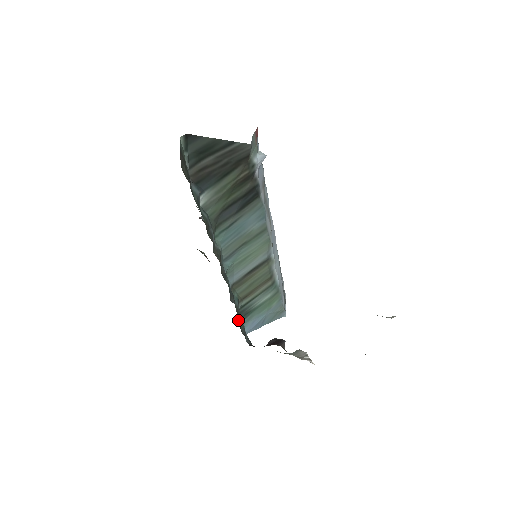
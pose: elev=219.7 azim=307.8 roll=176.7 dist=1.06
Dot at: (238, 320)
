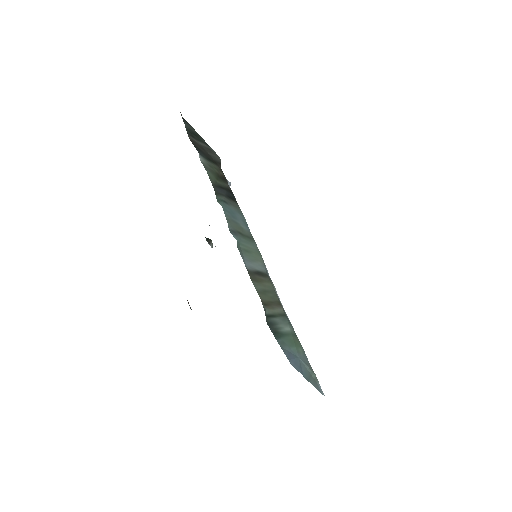
Dot at: occluded
